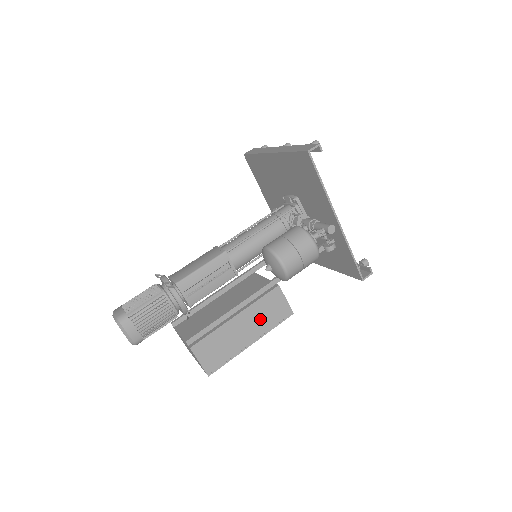
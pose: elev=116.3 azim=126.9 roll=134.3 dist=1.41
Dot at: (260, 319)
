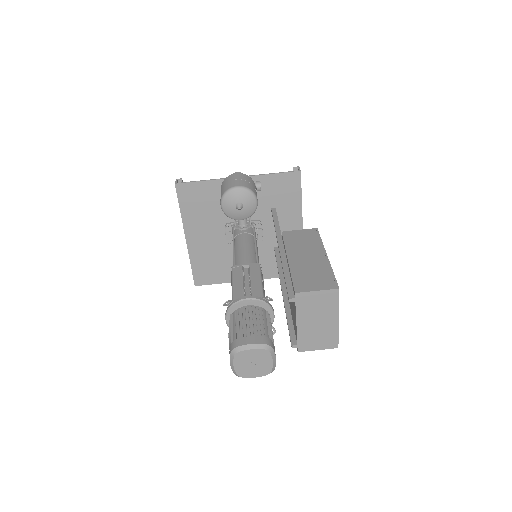
Dot at: (305, 247)
